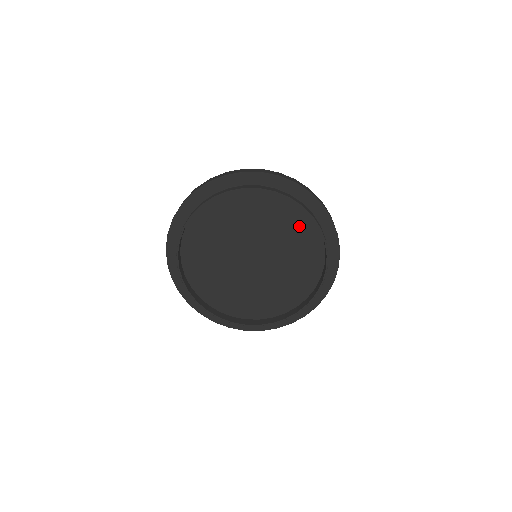
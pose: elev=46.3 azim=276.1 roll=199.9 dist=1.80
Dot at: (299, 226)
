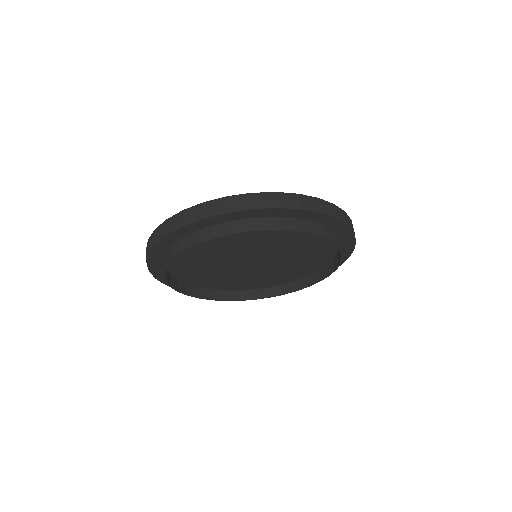
Dot at: (297, 232)
